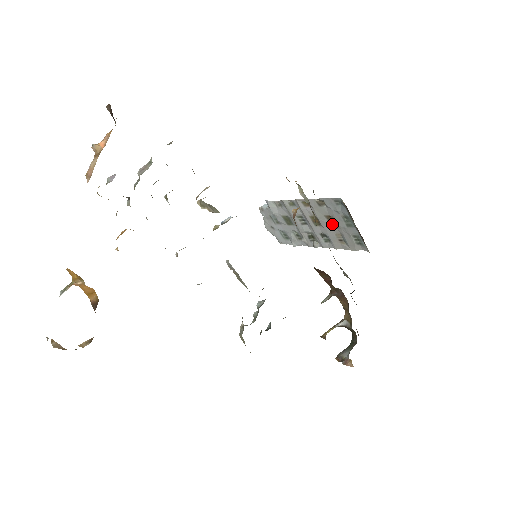
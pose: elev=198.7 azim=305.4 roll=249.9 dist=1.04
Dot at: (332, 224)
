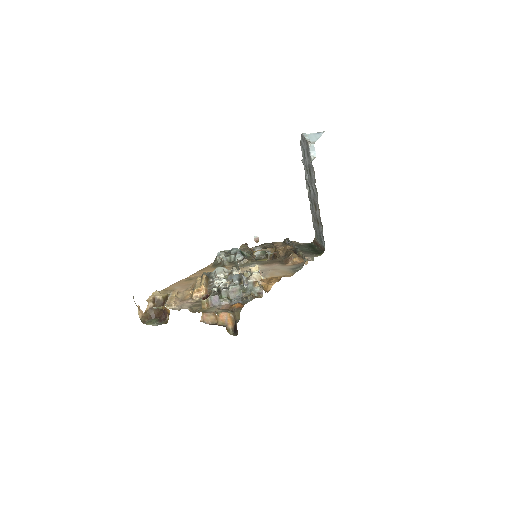
Dot at: (317, 221)
